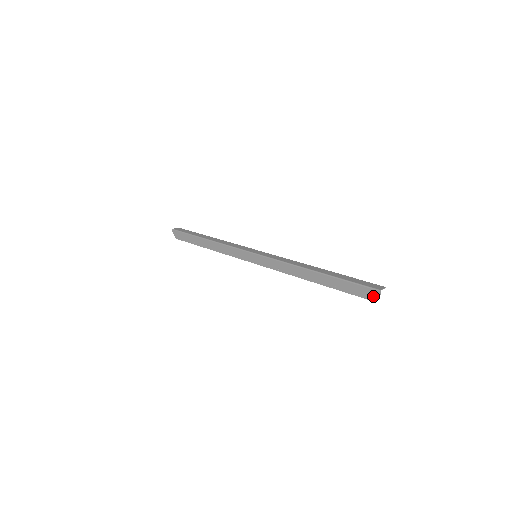
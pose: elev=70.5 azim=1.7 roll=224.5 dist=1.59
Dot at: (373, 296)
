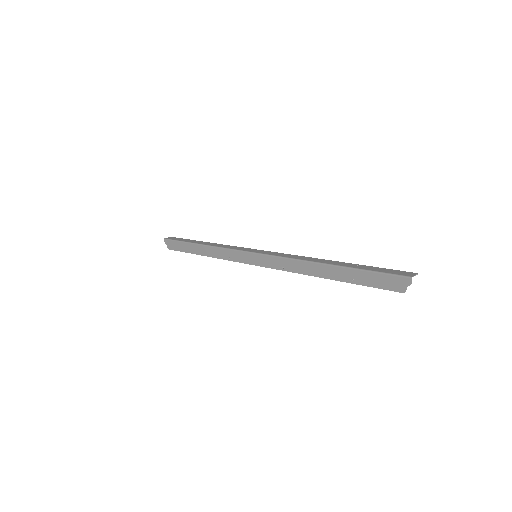
Dot at: (402, 286)
